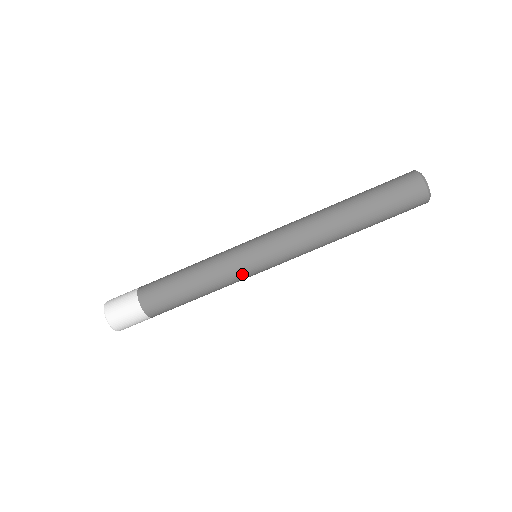
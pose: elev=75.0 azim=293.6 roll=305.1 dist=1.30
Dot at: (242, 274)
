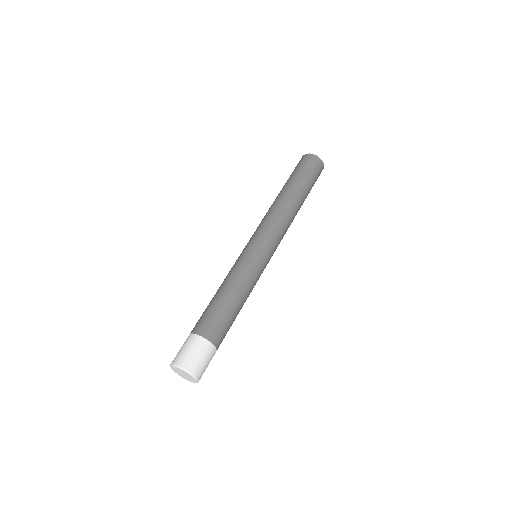
Dot at: (257, 265)
